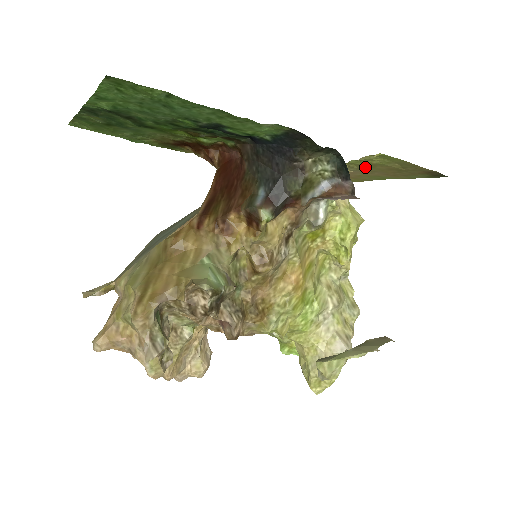
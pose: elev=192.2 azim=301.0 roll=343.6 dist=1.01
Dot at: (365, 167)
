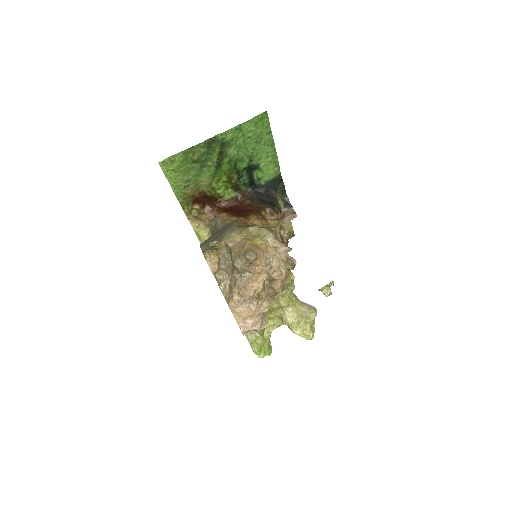
Dot at: occluded
